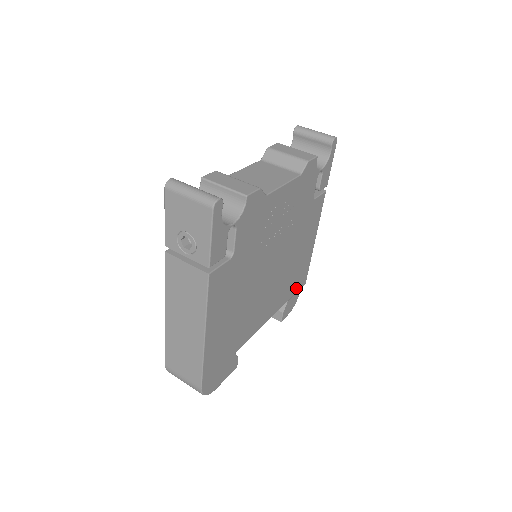
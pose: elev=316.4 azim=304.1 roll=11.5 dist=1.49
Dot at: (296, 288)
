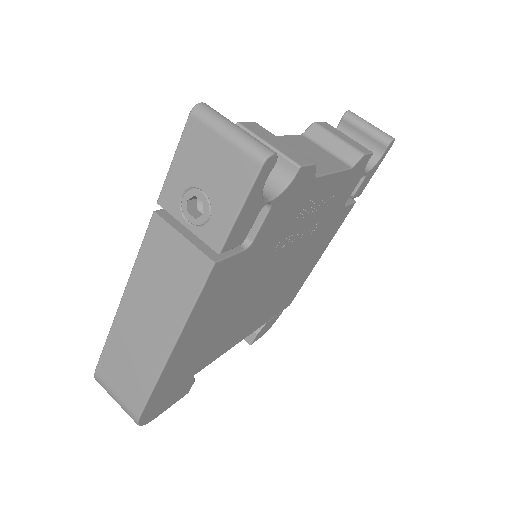
Dot at: (280, 308)
